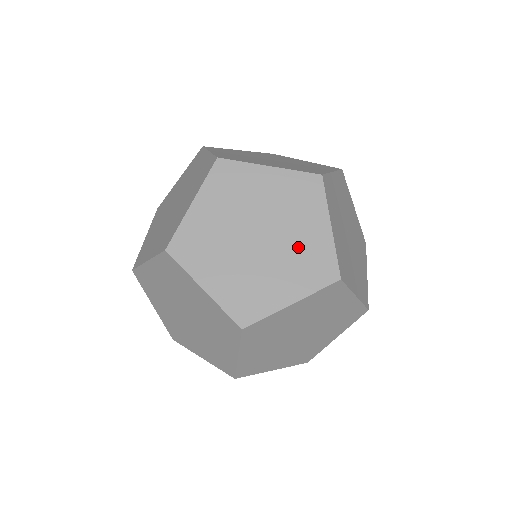
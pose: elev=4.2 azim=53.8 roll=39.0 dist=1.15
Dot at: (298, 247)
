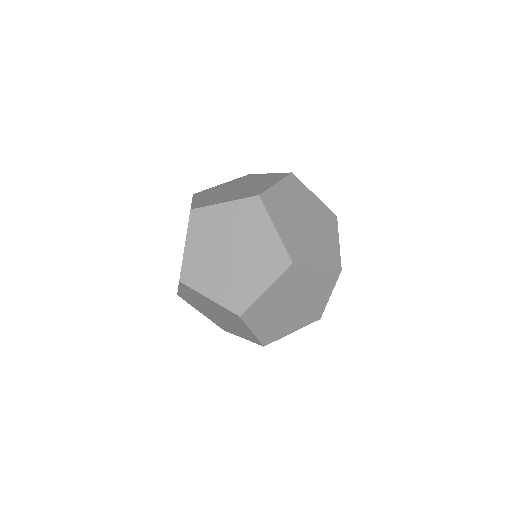
Dot at: (318, 214)
